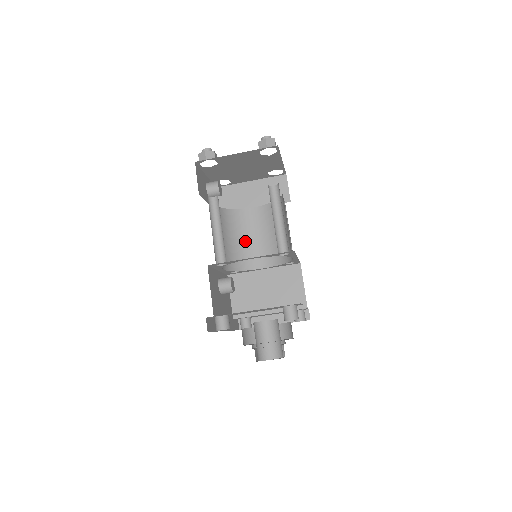
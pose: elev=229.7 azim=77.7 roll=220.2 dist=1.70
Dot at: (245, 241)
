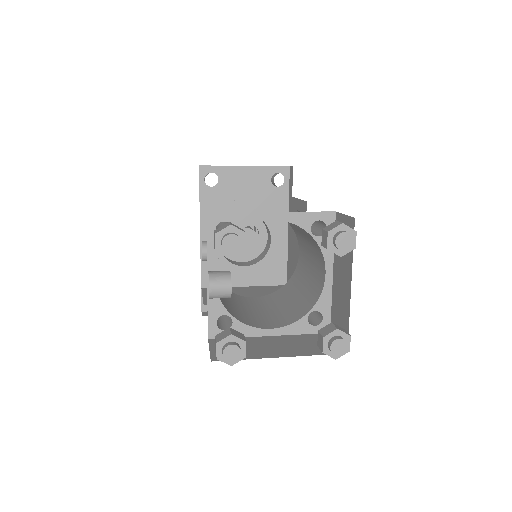
Dot at: occluded
